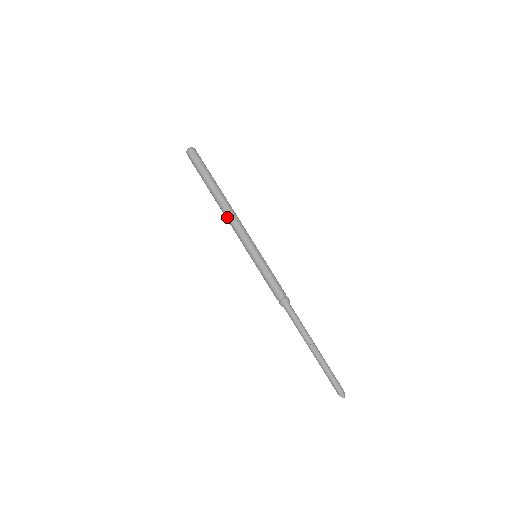
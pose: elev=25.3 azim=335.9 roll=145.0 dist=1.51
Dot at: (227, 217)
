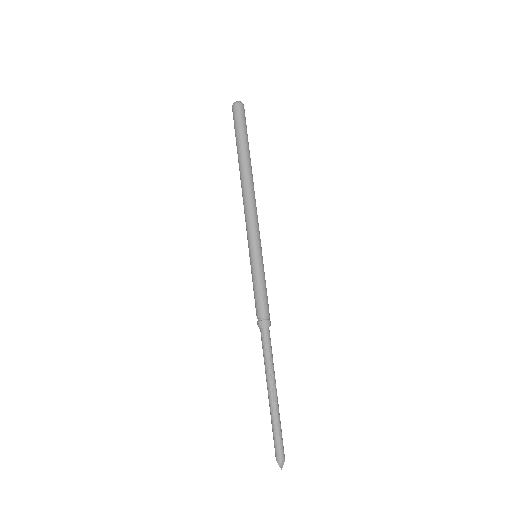
Dot at: (247, 196)
